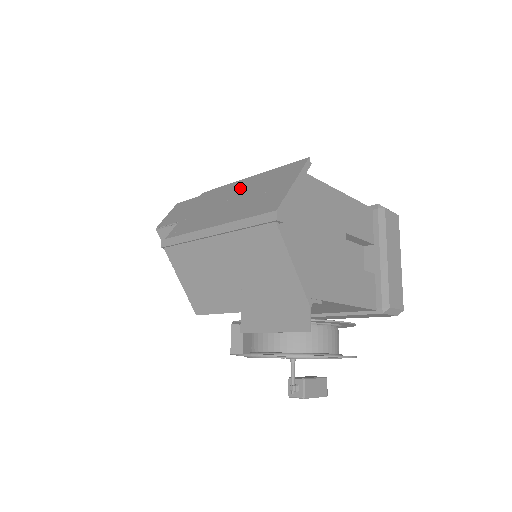
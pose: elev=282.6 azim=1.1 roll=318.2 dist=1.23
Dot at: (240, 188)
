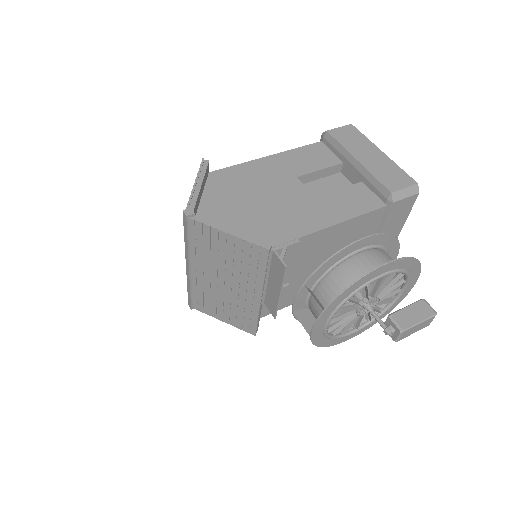
Dot at: occluded
